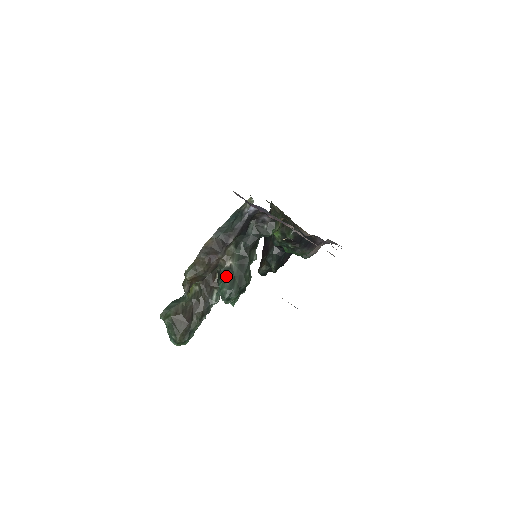
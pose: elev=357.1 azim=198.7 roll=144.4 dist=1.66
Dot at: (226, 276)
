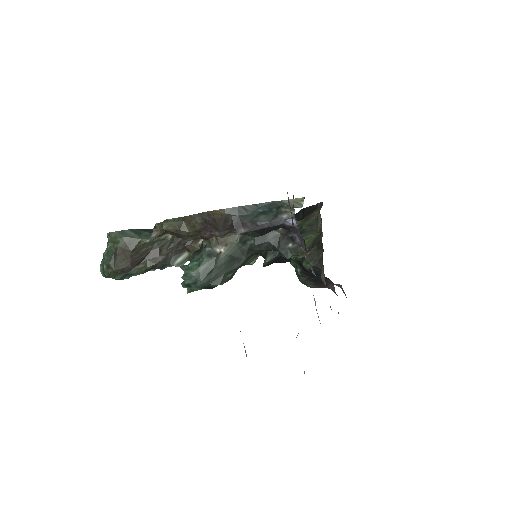
Dot at: (206, 260)
